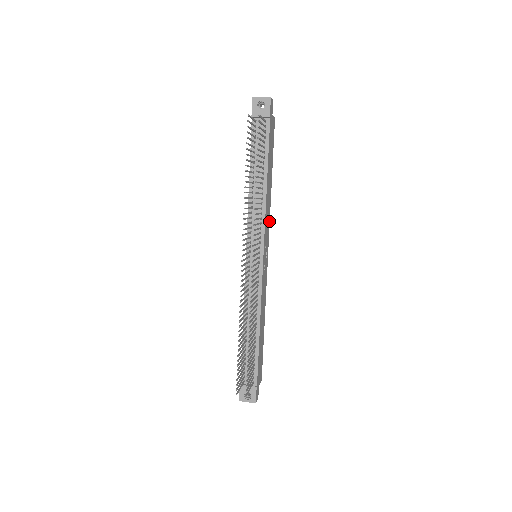
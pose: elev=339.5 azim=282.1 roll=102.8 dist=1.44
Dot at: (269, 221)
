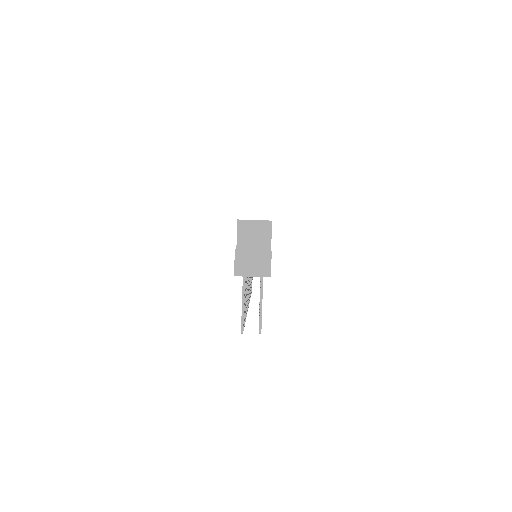
Dot at: occluded
